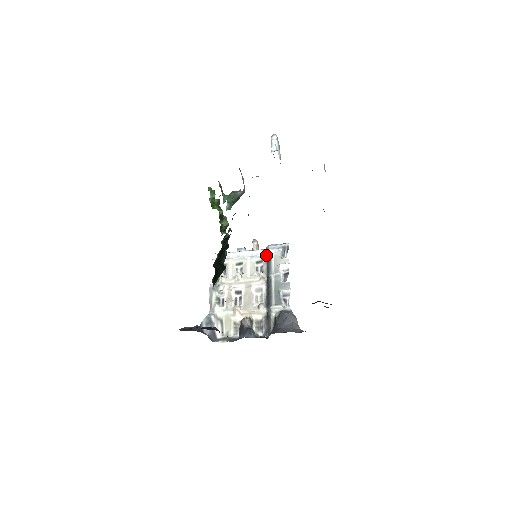
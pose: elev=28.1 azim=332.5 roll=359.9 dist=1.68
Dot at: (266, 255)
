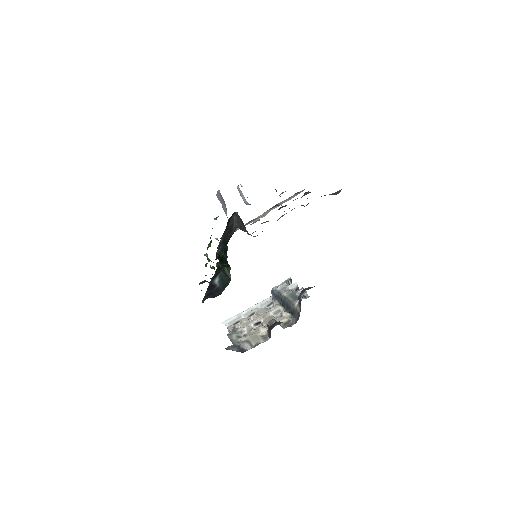
Dot at: (274, 296)
